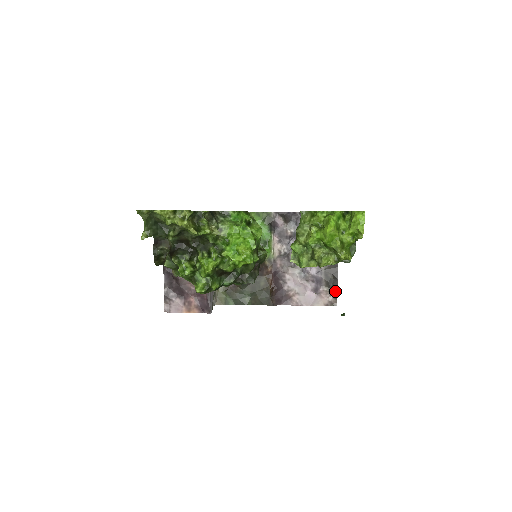
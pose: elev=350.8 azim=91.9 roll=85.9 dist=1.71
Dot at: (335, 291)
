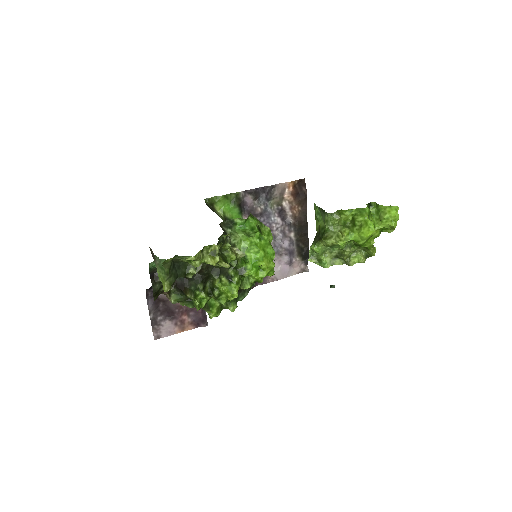
Dot at: (306, 258)
